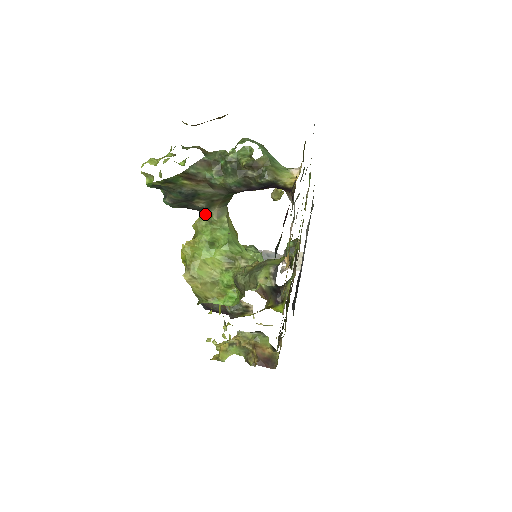
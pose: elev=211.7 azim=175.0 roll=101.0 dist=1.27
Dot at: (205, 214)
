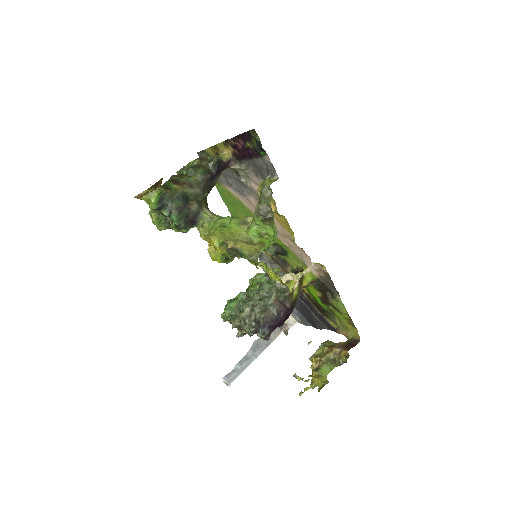
Dot at: (202, 218)
